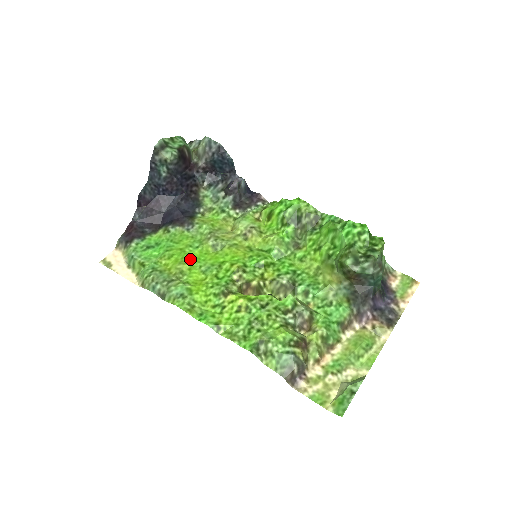
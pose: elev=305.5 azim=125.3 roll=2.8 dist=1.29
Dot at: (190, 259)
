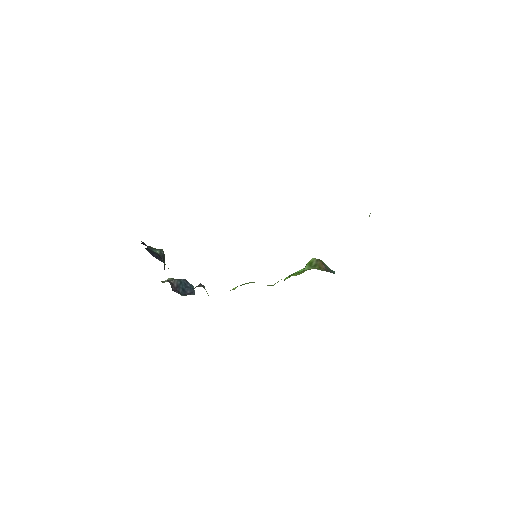
Dot at: occluded
